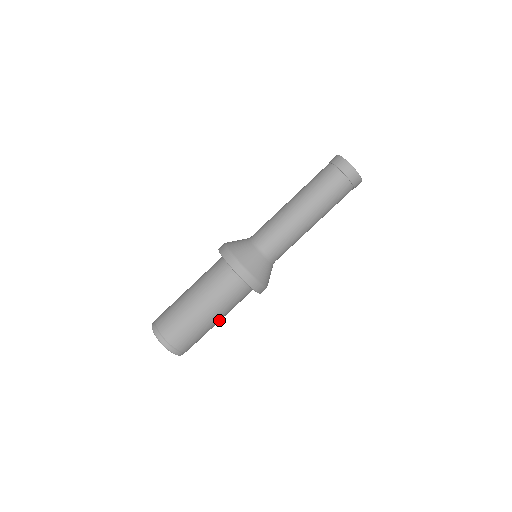
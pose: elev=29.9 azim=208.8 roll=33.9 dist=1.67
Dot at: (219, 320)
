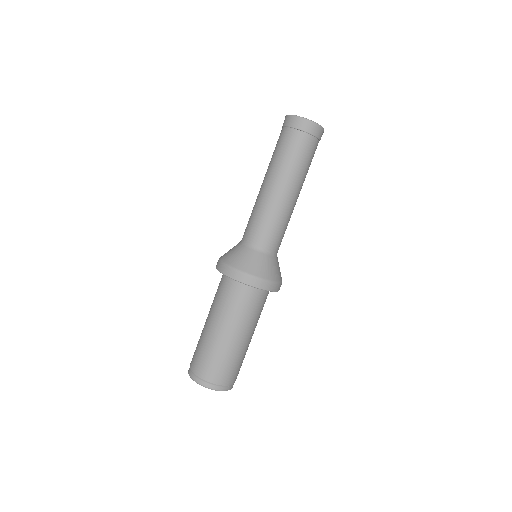
Dot at: (248, 337)
